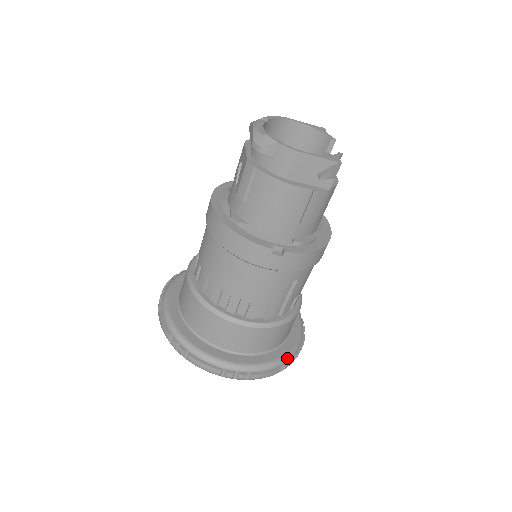
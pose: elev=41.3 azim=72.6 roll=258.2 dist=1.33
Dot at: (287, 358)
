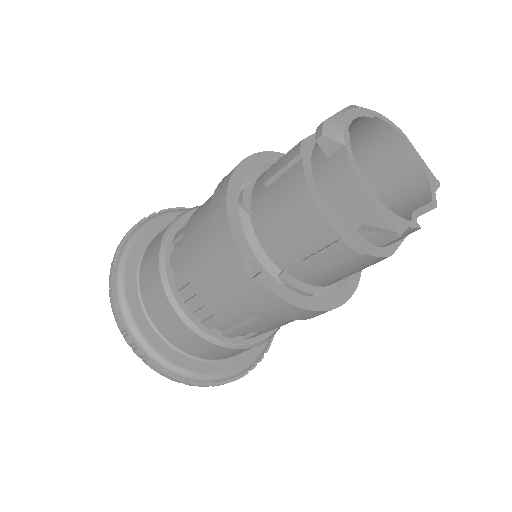
Dot at: (200, 378)
